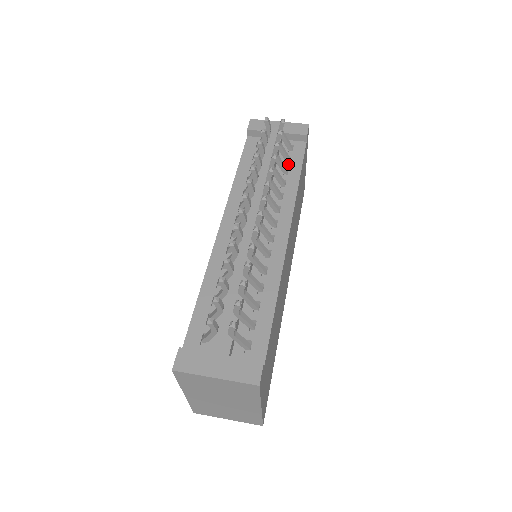
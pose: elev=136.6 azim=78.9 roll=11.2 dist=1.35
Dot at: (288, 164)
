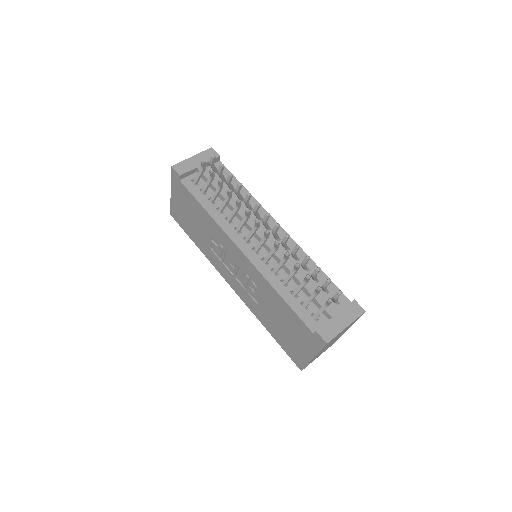
Dot at: occluded
